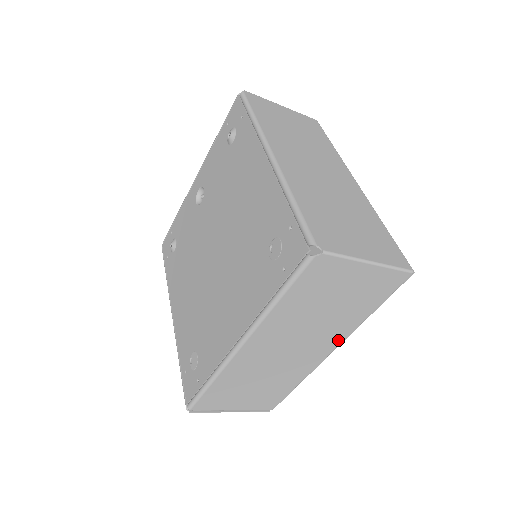
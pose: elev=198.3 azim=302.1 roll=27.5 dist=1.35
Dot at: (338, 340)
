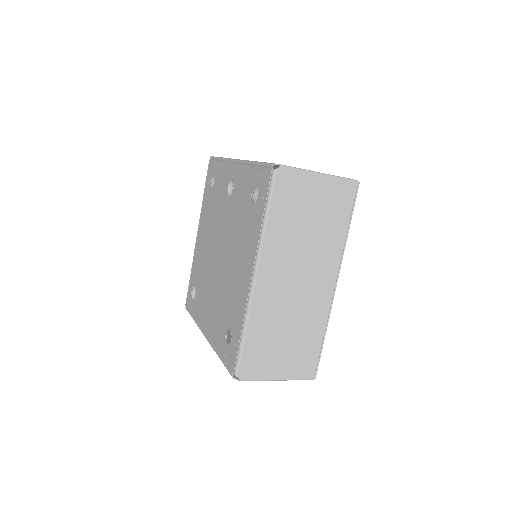
Dot at: occluded
